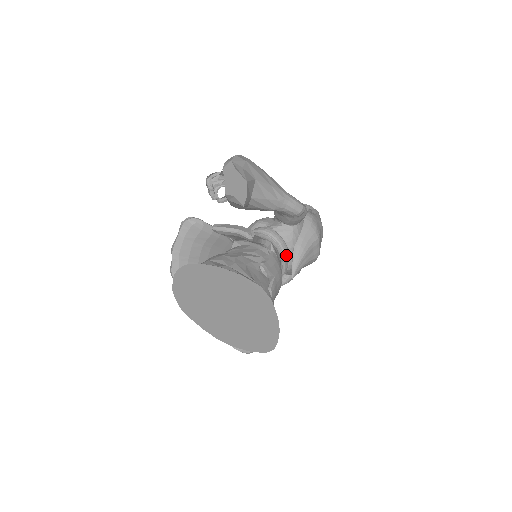
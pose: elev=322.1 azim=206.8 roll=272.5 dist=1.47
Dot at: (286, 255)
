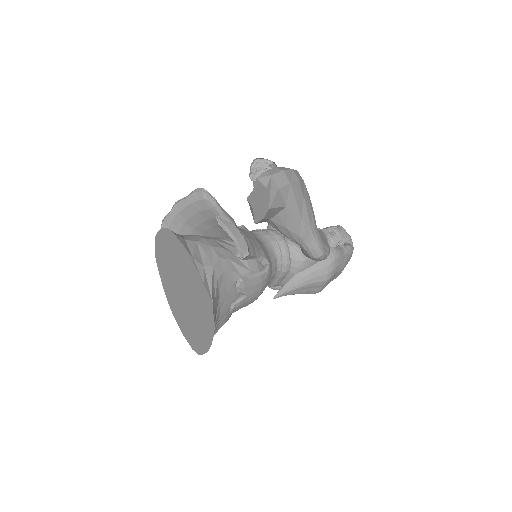
Dot at: (283, 275)
